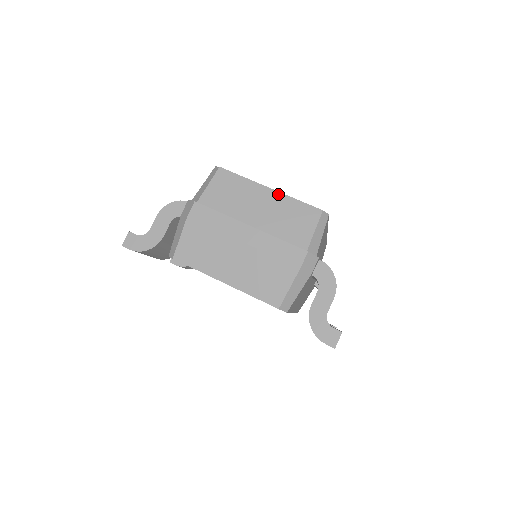
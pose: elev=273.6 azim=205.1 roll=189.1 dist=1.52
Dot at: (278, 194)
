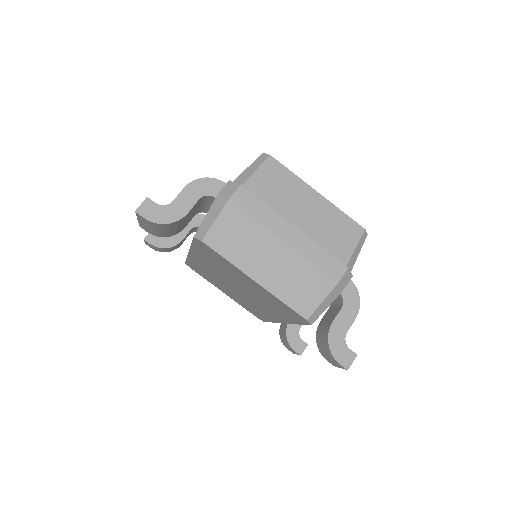
Dot at: (325, 201)
